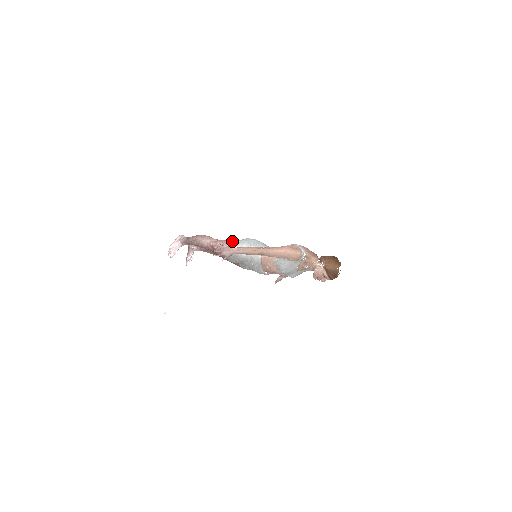
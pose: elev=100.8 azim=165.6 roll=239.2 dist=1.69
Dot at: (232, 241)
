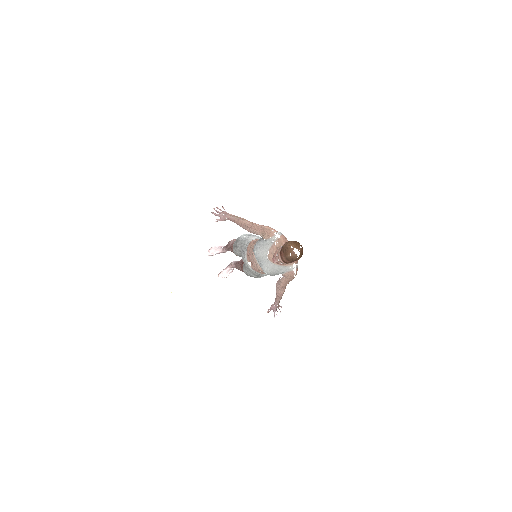
Dot at: occluded
